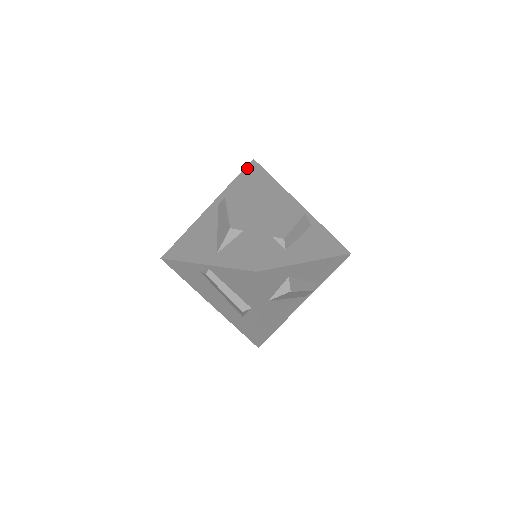
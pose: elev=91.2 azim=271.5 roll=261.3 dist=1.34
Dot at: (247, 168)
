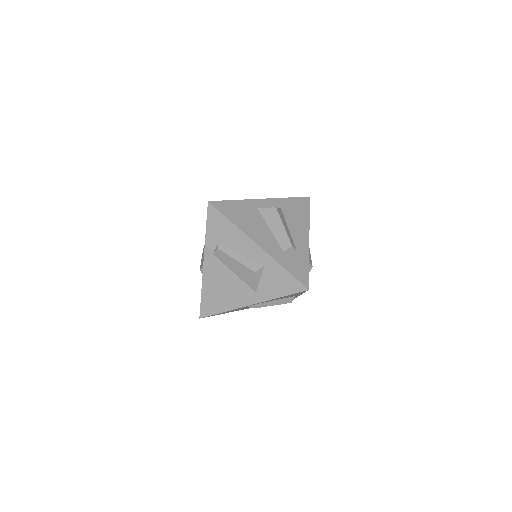
Dot at: (210, 212)
